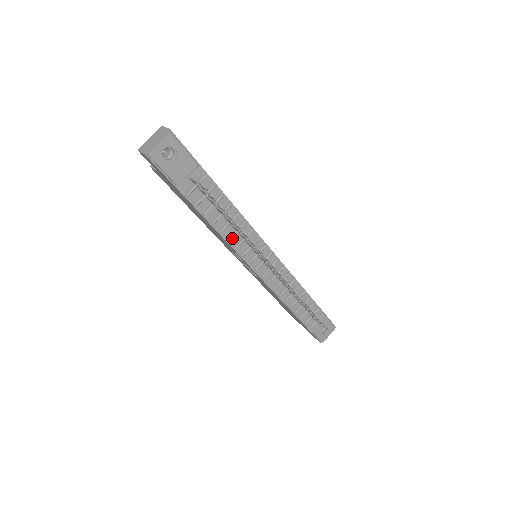
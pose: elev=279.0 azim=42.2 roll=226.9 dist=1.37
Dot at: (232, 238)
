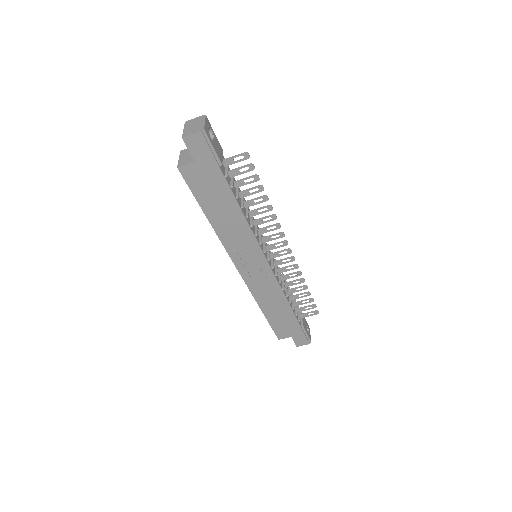
Dot at: (251, 226)
